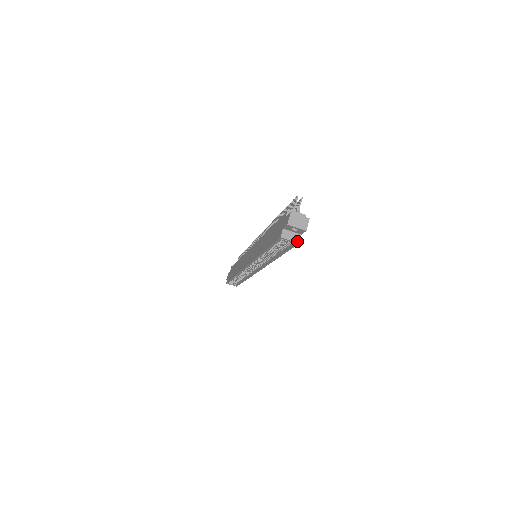
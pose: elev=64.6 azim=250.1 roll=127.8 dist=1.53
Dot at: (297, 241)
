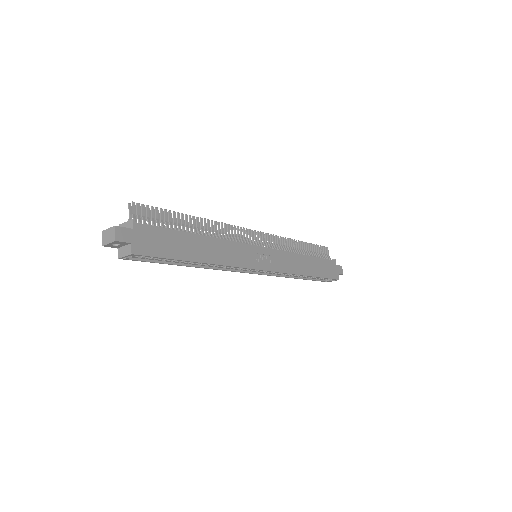
Dot at: (129, 253)
